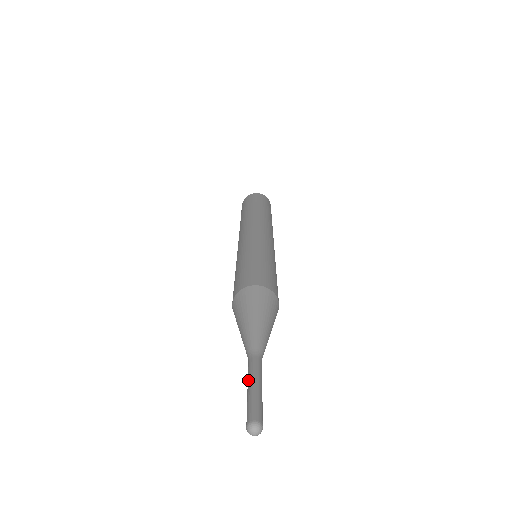
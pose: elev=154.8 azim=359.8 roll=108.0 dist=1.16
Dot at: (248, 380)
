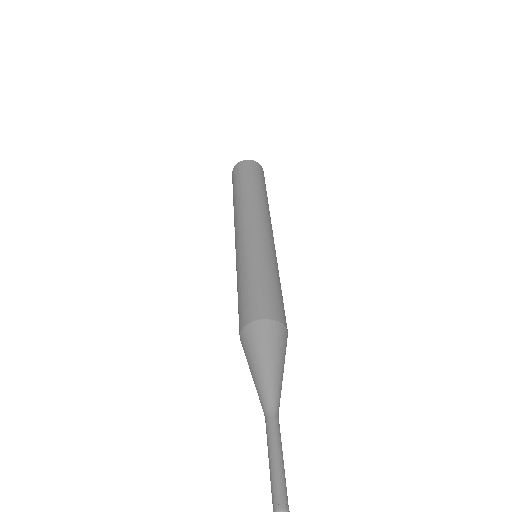
Dot at: occluded
